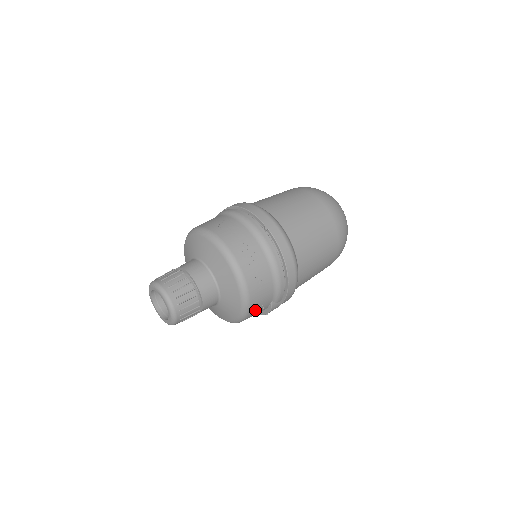
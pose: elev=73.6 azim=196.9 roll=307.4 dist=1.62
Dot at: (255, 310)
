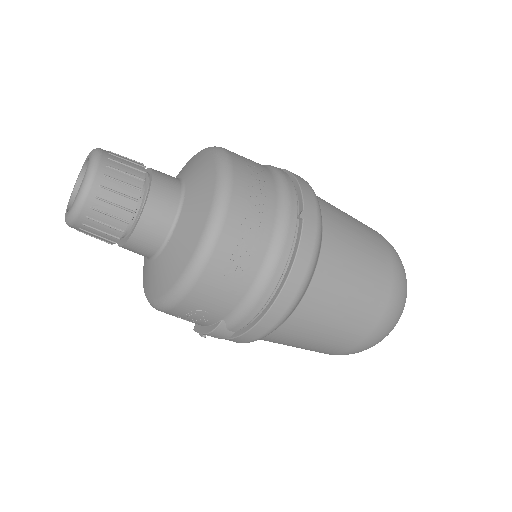
Dot at: (191, 308)
